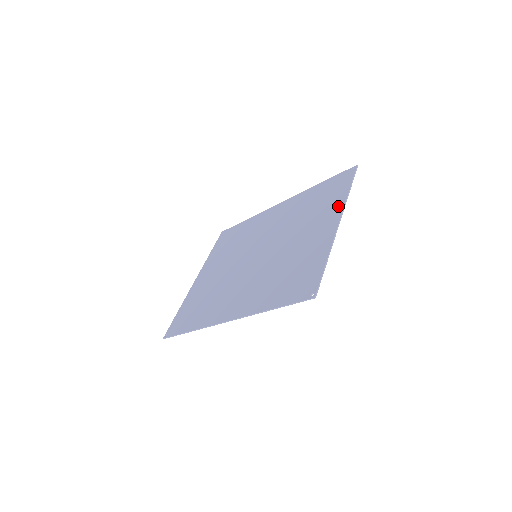
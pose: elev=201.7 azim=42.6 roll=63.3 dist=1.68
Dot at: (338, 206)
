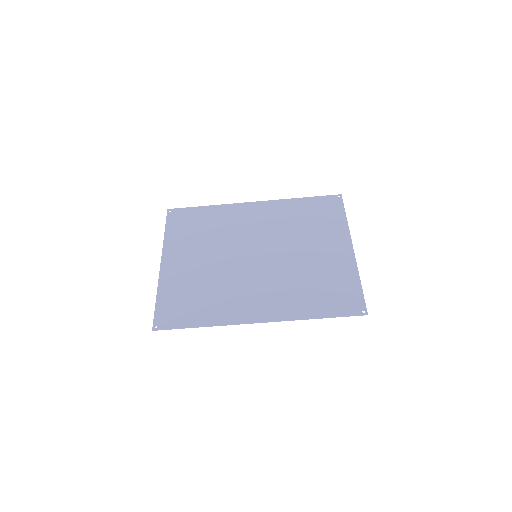
Dot at: (343, 231)
